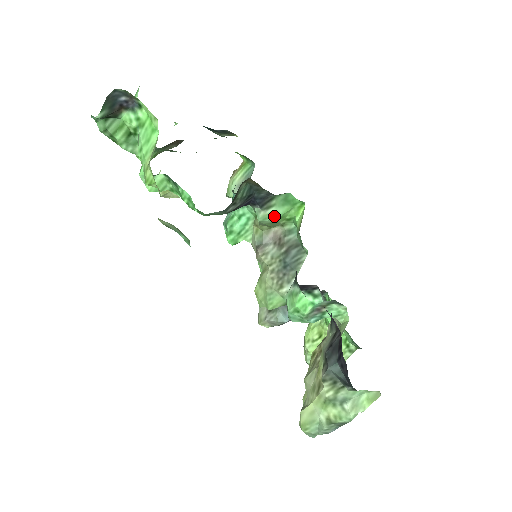
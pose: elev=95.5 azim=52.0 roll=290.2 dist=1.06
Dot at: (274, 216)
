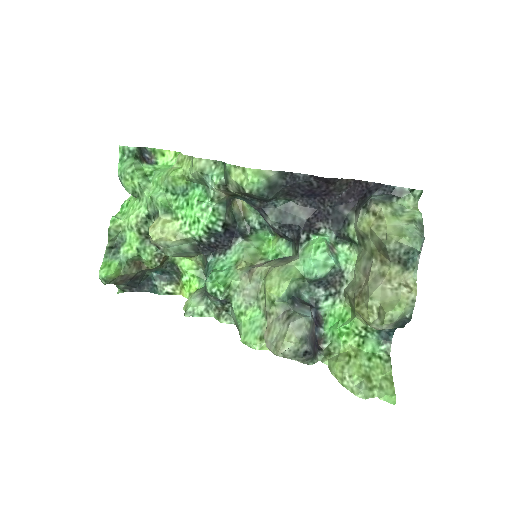
Dot at: (254, 246)
